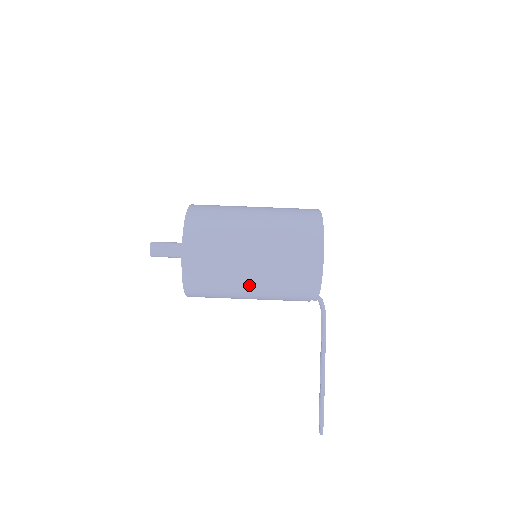
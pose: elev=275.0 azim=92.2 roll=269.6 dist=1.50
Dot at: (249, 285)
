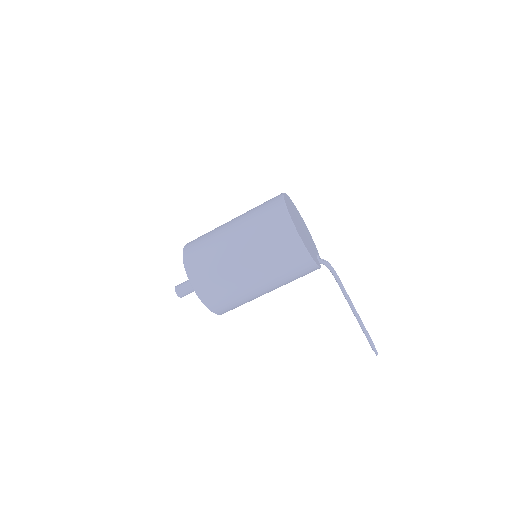
Dot at: (262, 290)
